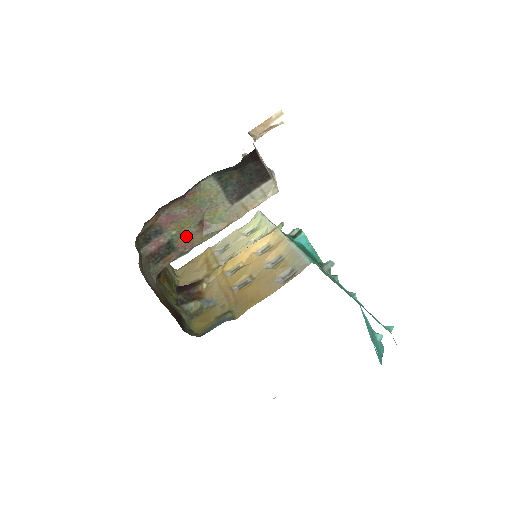
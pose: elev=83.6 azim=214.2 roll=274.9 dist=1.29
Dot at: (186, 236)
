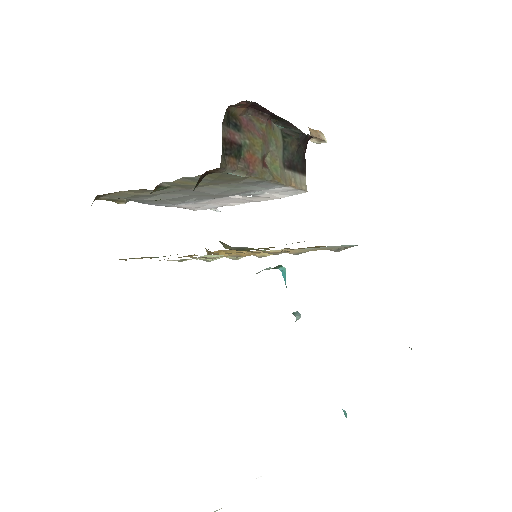
Dot at: (253, 156)
